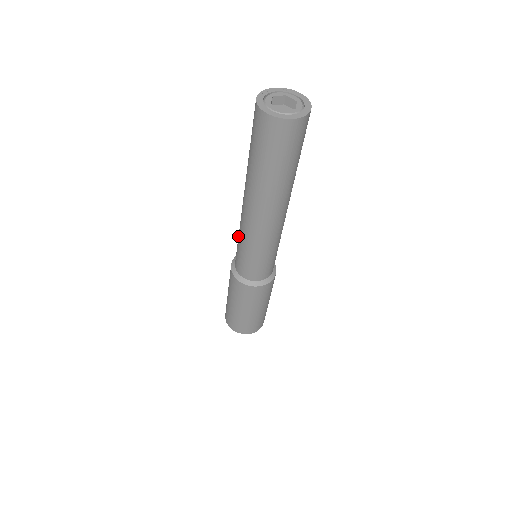
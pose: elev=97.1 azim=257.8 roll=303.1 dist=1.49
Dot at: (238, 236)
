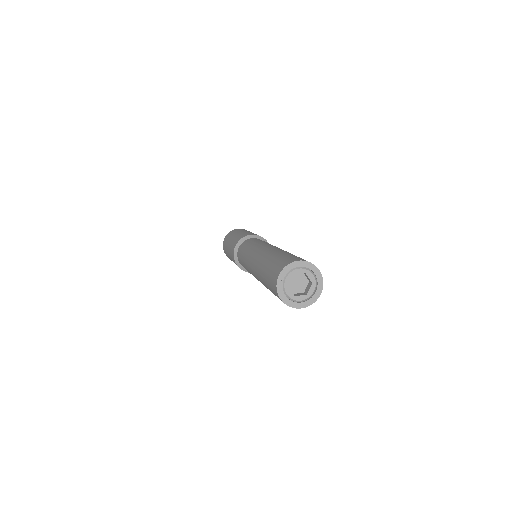
Dot at: occluded
